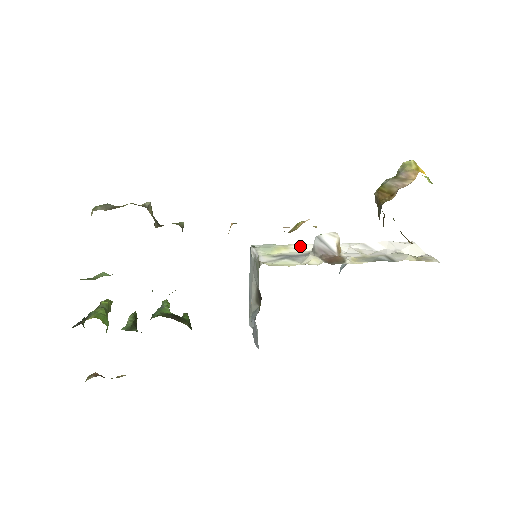
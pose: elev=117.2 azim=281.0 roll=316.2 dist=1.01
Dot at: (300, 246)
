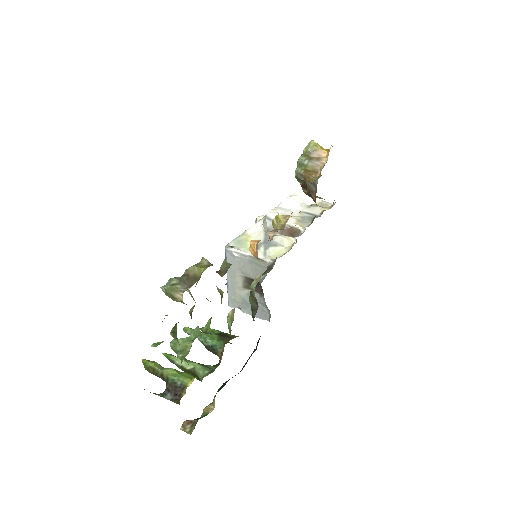
Dot at: (252, 229)
